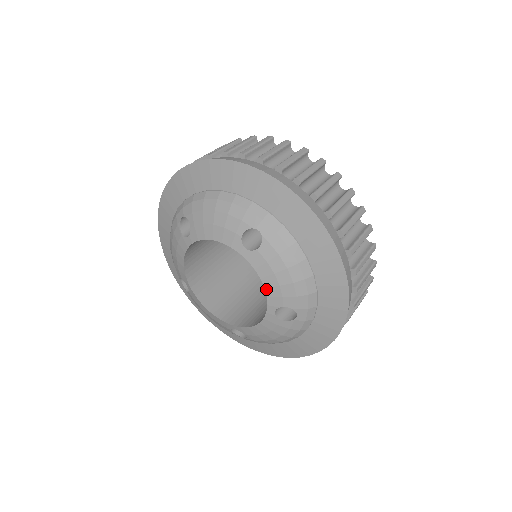
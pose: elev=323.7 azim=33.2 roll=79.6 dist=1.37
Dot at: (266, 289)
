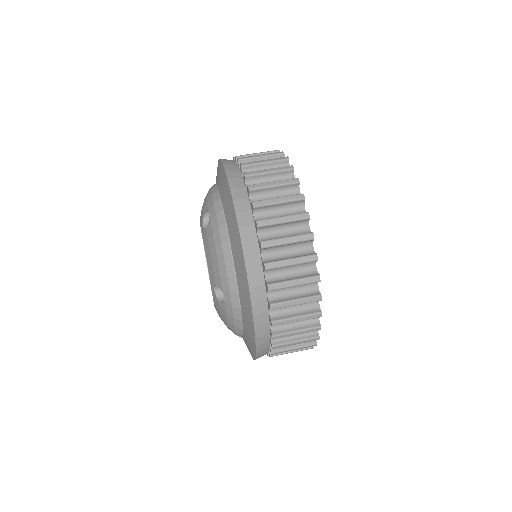
Dot at: (208, 265)
